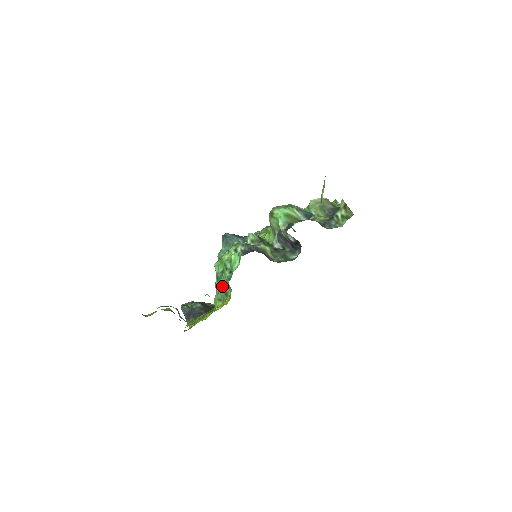
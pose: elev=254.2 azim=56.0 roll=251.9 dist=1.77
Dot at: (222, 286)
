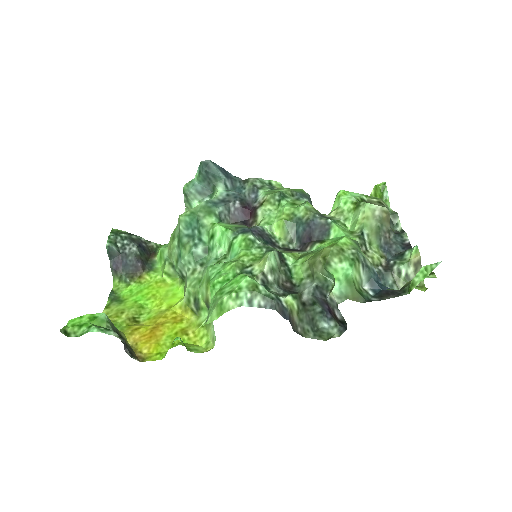
Dot at: (186, 265)
